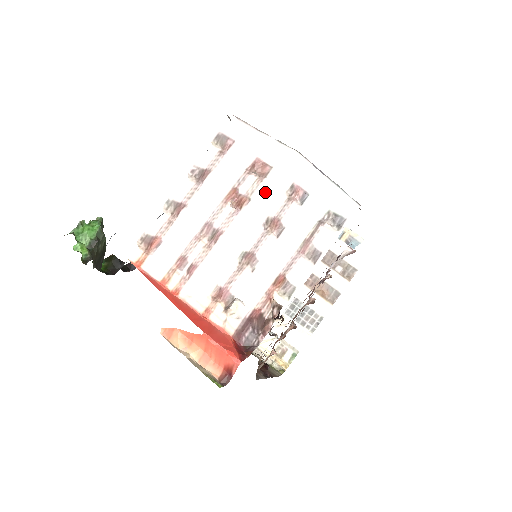
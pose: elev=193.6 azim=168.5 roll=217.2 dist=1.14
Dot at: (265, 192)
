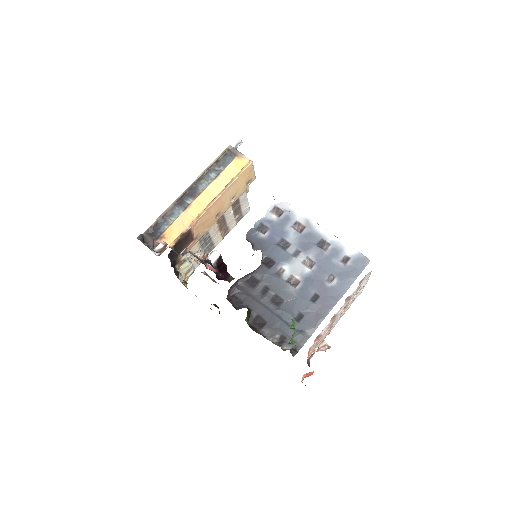
Dot at: occluded
